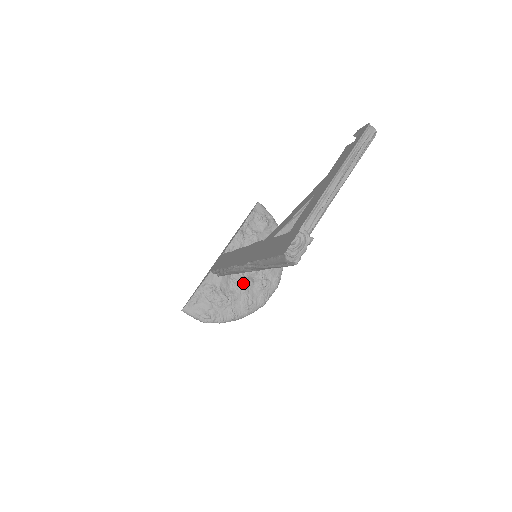
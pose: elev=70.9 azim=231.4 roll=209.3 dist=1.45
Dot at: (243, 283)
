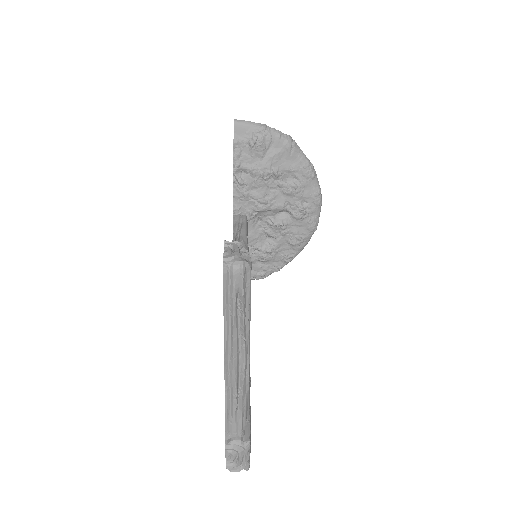
Dot at: (277, 227)
